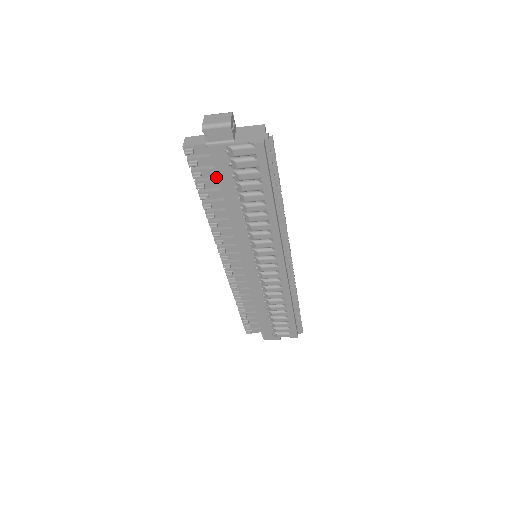
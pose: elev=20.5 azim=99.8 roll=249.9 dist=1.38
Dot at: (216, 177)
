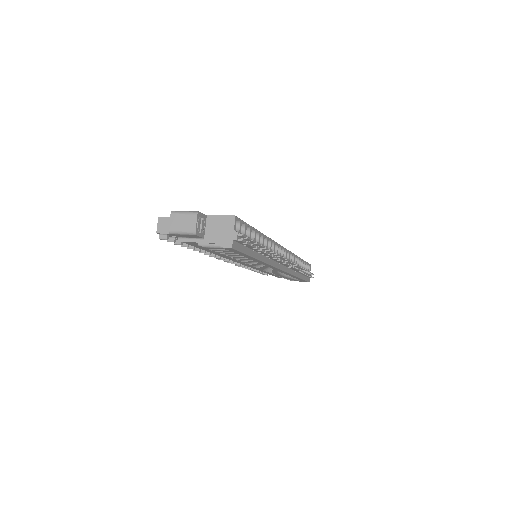
Dot at: occluded
